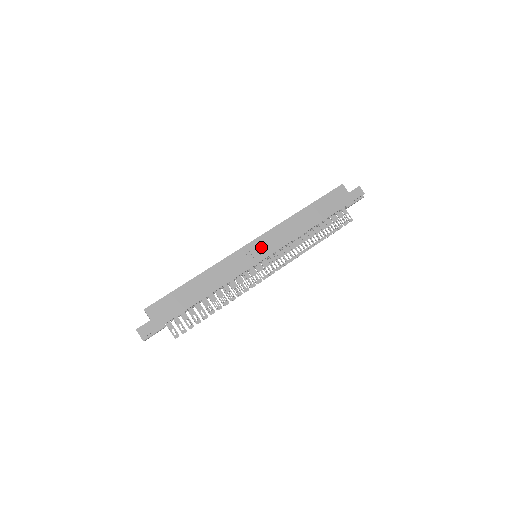
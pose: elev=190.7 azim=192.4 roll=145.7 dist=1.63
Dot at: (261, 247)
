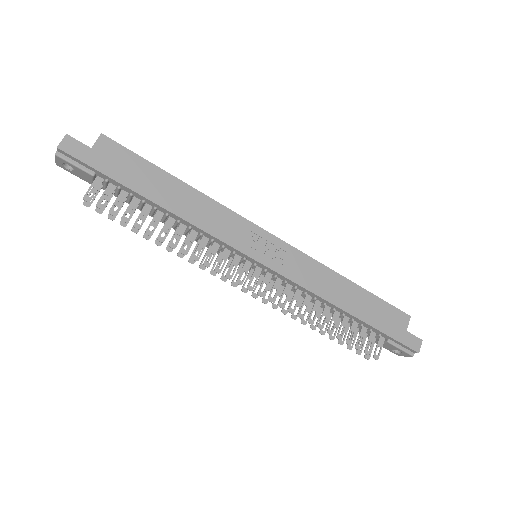
Dot at: (273, 251)
